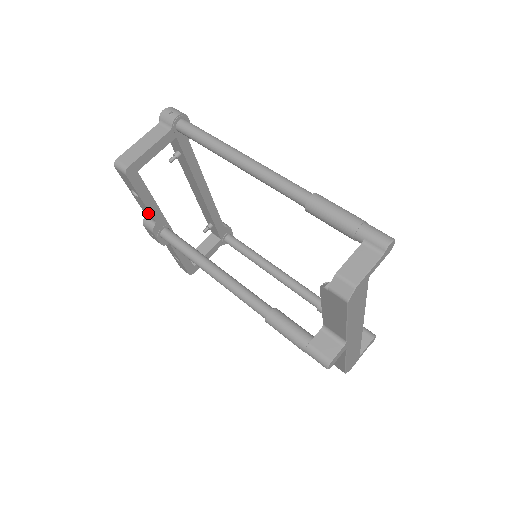
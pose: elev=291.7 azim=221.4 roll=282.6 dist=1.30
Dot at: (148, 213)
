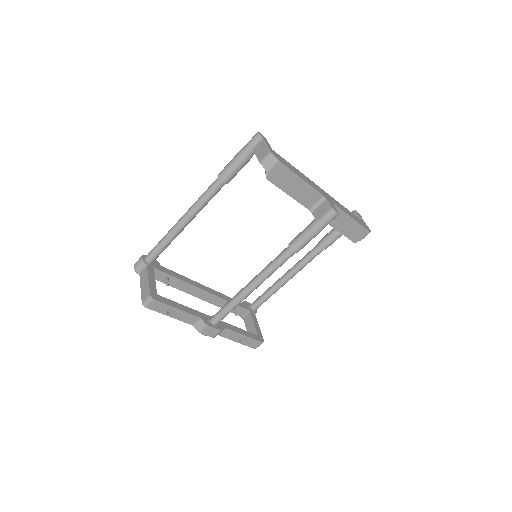
Dot at: (191, 318)
